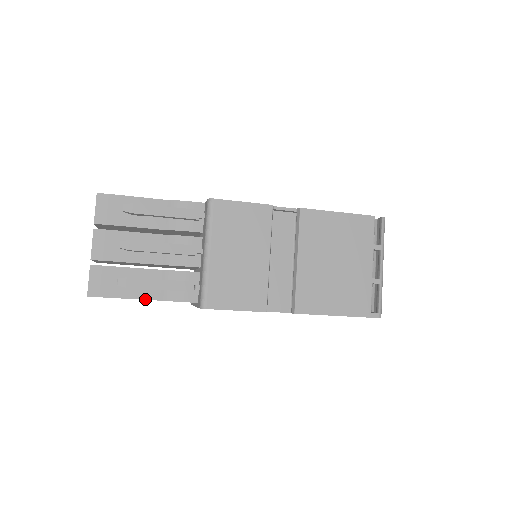
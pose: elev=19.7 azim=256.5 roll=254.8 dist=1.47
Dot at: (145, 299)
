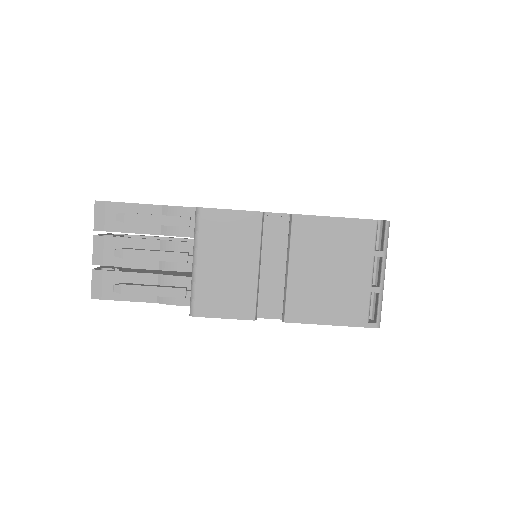
Dot at: occluded
